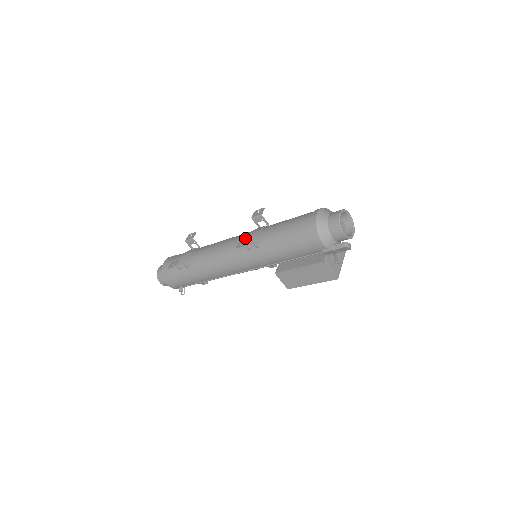
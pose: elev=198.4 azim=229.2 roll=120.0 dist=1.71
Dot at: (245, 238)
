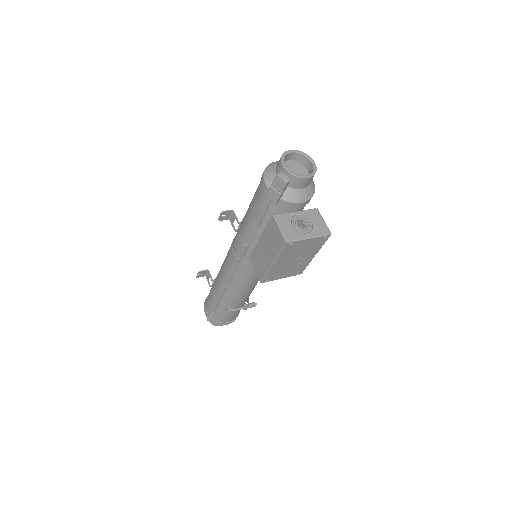
Dot at: occluded
